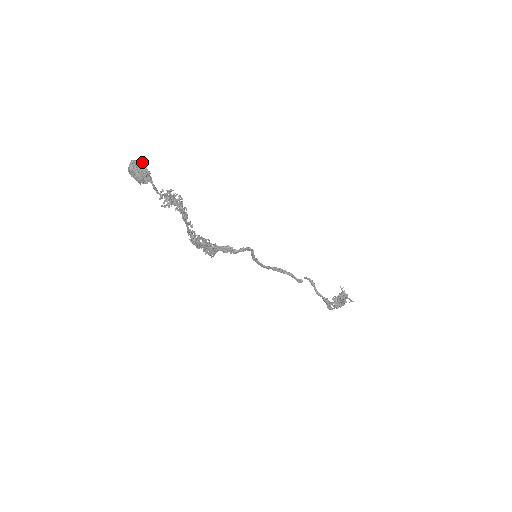
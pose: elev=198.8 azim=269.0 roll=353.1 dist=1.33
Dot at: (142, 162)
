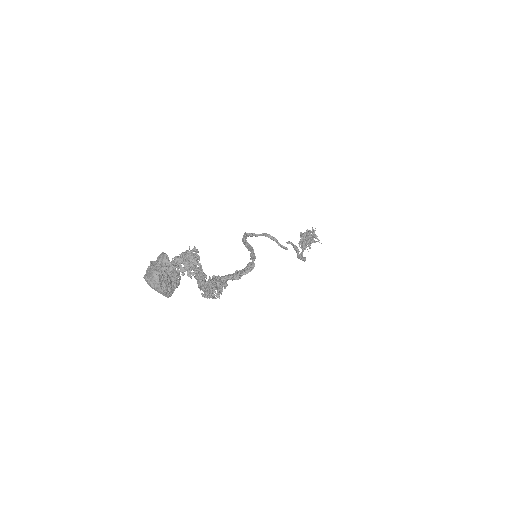
Dot at: (172, 270)
